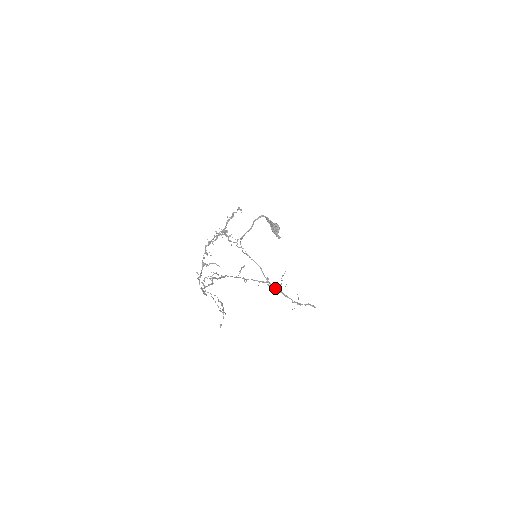
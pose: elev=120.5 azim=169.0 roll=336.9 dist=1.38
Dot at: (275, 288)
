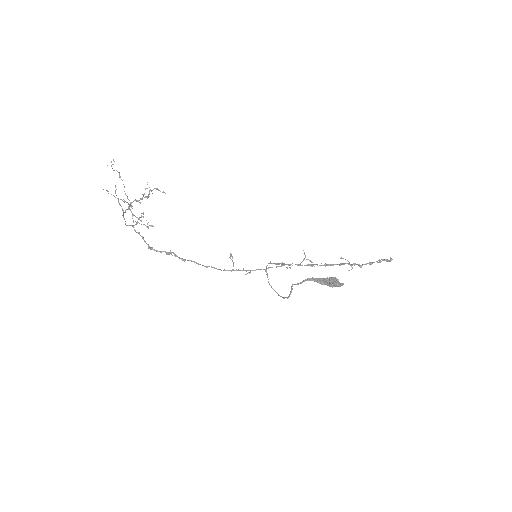
Dot at: occluded
